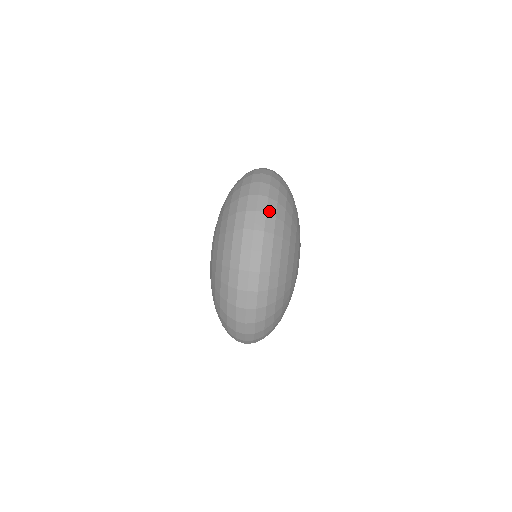
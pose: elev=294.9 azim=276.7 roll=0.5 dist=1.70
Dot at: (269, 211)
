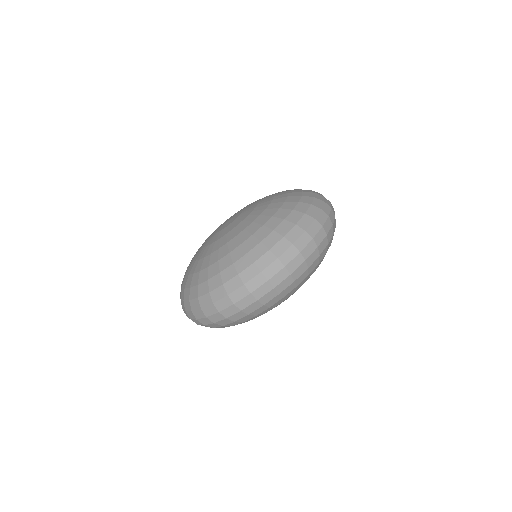
Dot at: (294, 274)
